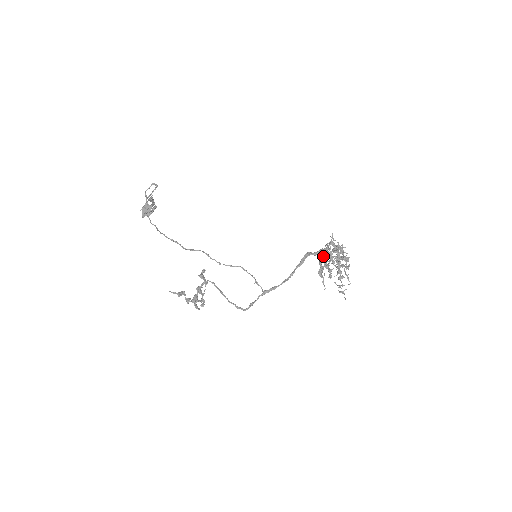
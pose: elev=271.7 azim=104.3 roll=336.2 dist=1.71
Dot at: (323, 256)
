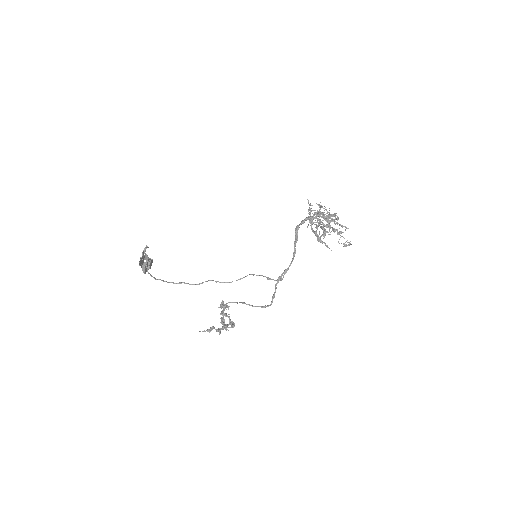
Dot at: occluded
